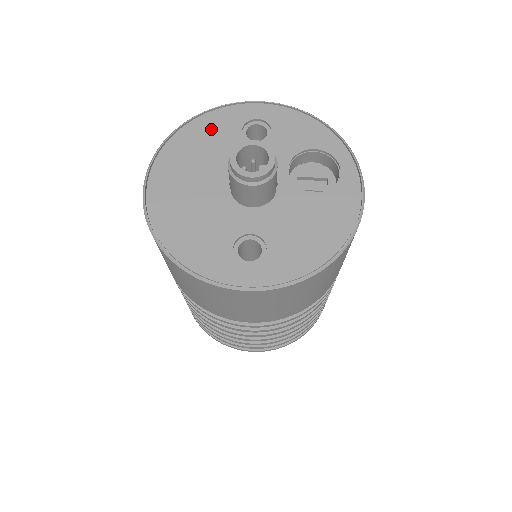
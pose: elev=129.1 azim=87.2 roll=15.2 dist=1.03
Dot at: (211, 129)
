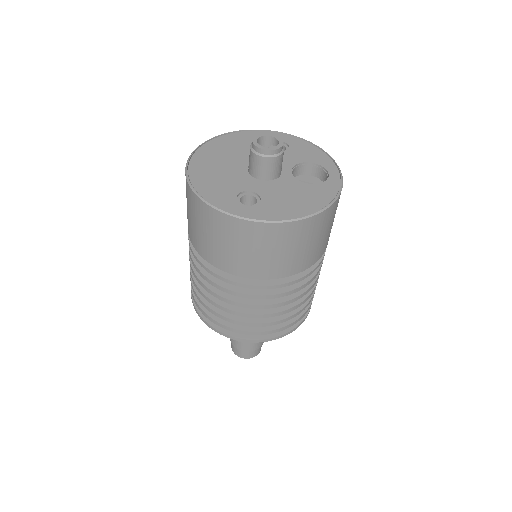
Dot at: (249, 138)
